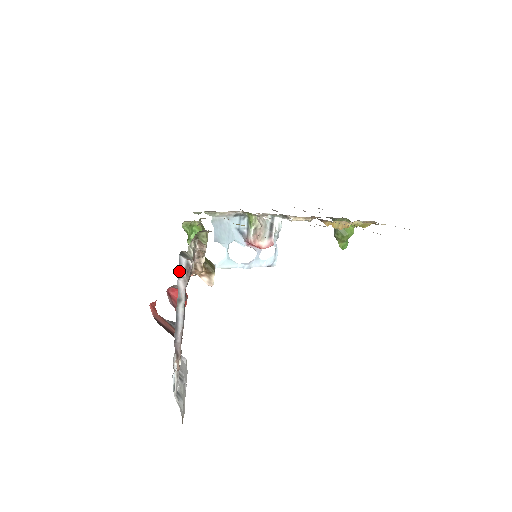
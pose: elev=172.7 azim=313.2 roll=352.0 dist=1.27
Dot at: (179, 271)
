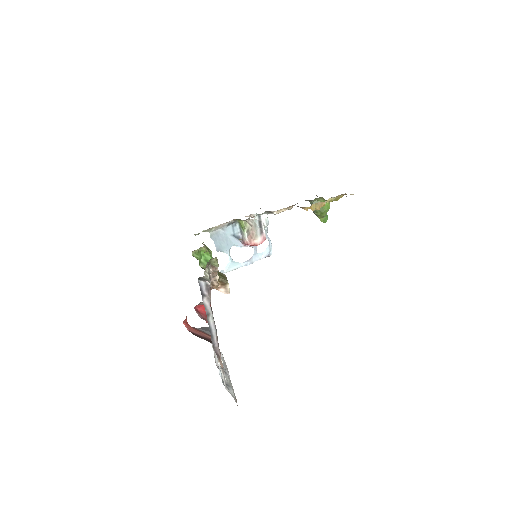
Dot at: (201, 292)
